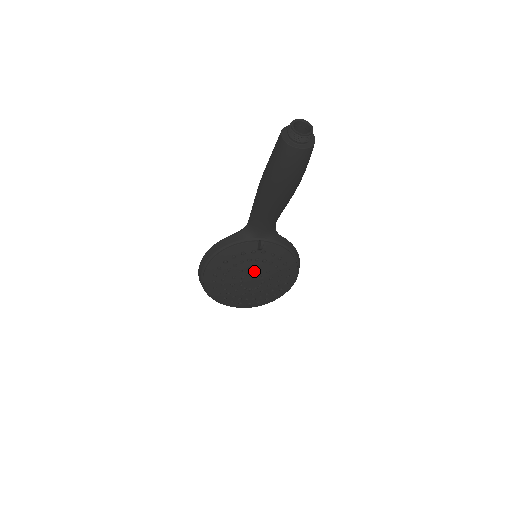
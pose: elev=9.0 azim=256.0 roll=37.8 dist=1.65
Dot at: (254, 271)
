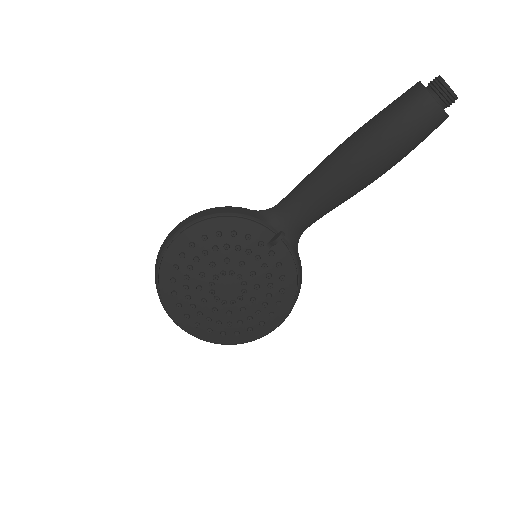
Dot at: (242, 272)
